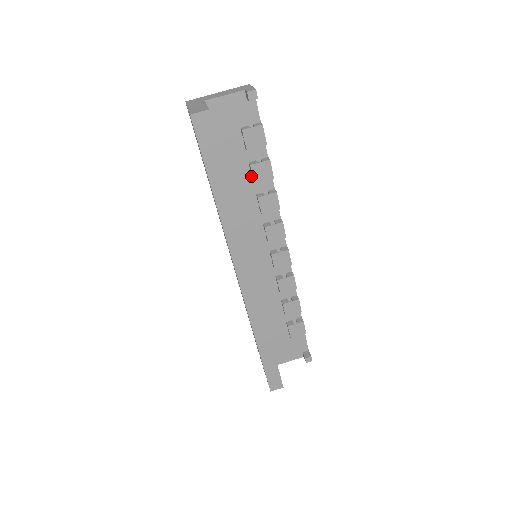
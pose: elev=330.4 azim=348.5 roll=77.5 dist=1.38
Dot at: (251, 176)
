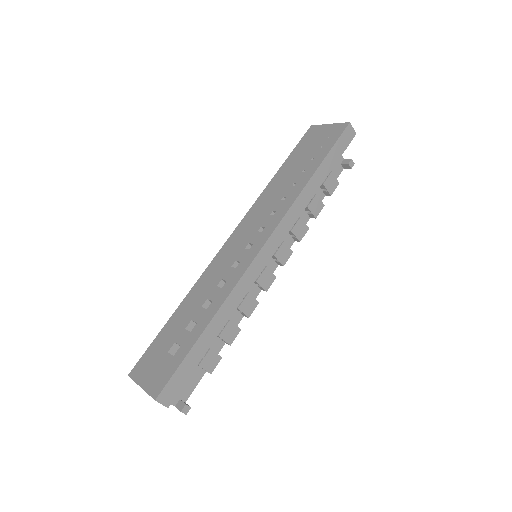
Dot at: occluded
